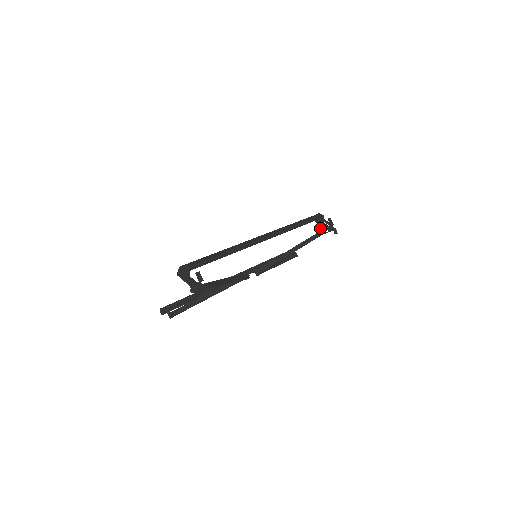
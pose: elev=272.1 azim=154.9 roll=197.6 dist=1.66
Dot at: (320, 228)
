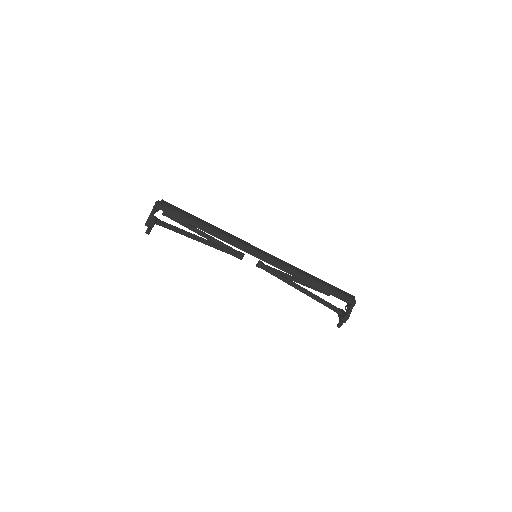
Dot at: (345, 307)
